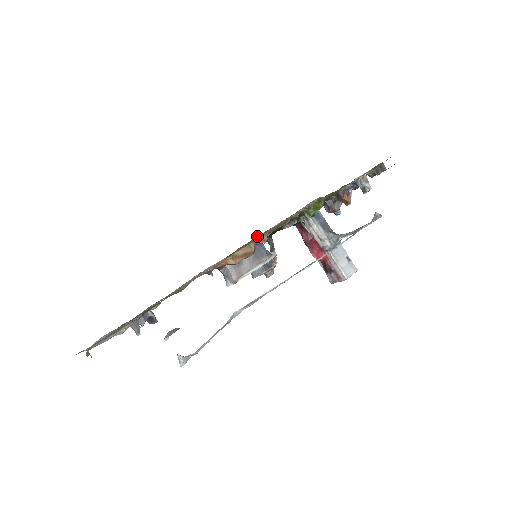
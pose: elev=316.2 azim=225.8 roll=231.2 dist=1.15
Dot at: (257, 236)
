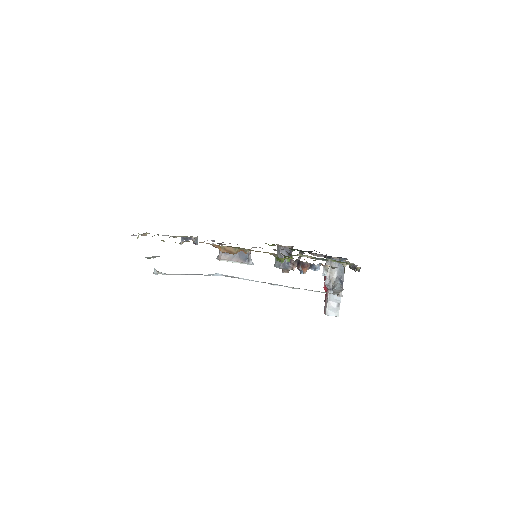
Dot at: occluded
